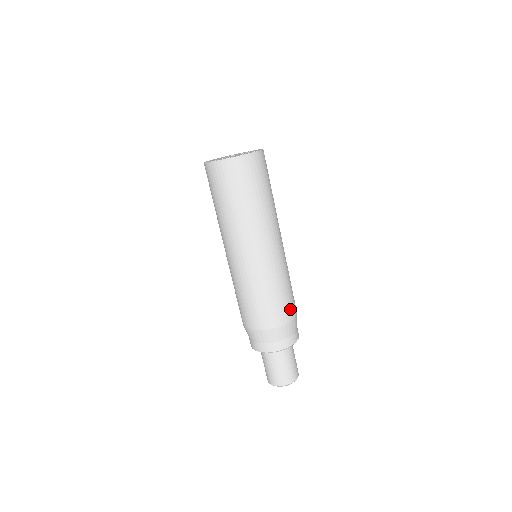
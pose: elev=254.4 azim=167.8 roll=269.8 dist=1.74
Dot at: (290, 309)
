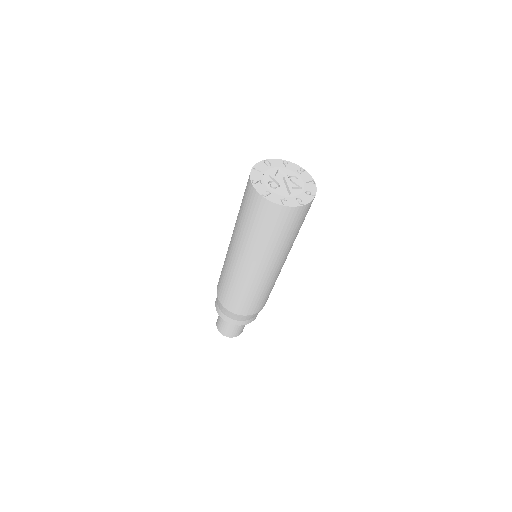
Dot at: (265, 302)
